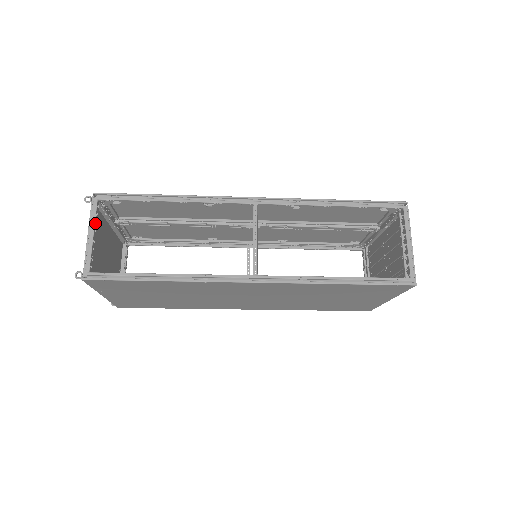
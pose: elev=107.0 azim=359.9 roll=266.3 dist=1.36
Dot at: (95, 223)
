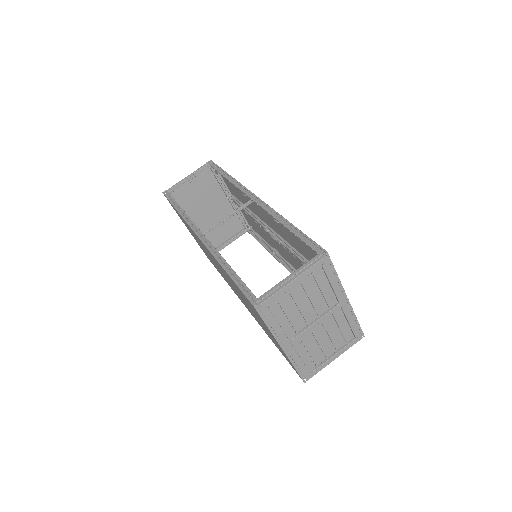
Dot at: (195, 173)
